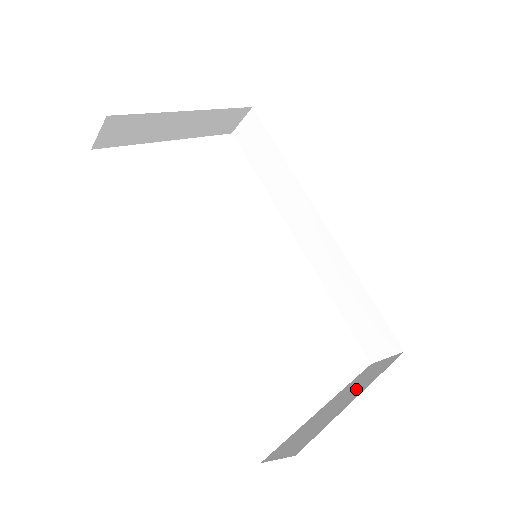
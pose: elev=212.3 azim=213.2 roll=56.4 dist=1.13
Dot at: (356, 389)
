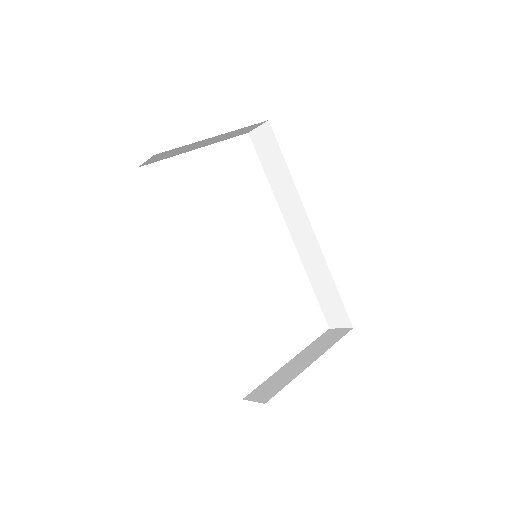
Dot at: (313, 354)
